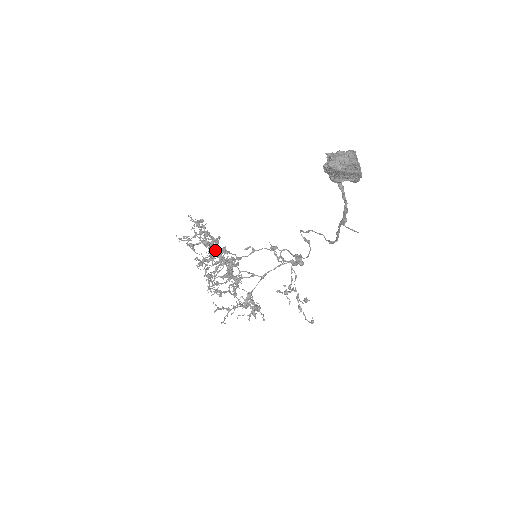
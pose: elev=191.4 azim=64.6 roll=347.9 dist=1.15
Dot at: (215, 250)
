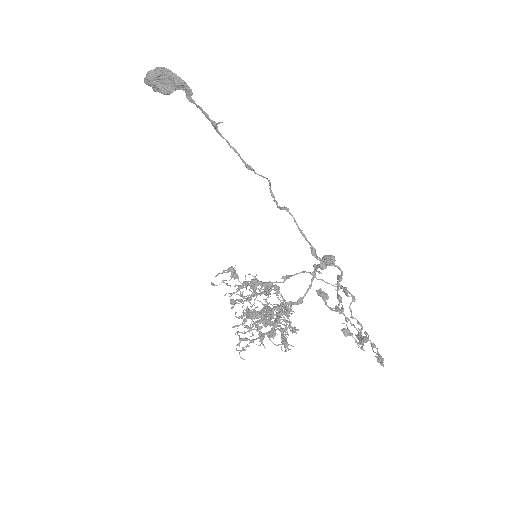
Dot at: occluded
